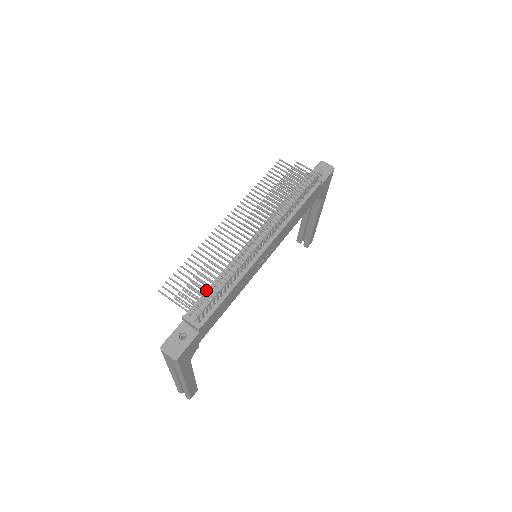
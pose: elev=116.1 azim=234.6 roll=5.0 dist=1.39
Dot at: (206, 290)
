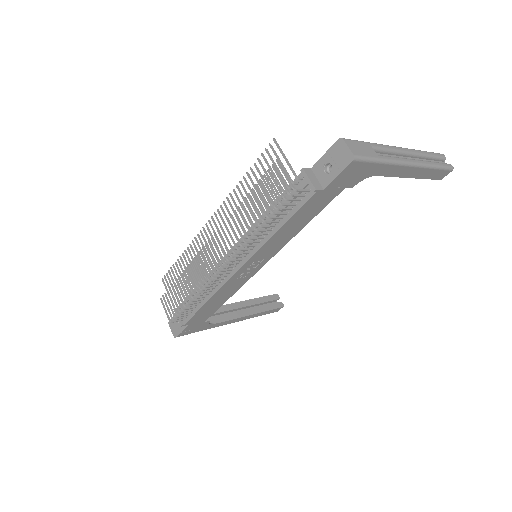
Dot at: (186, 296)
